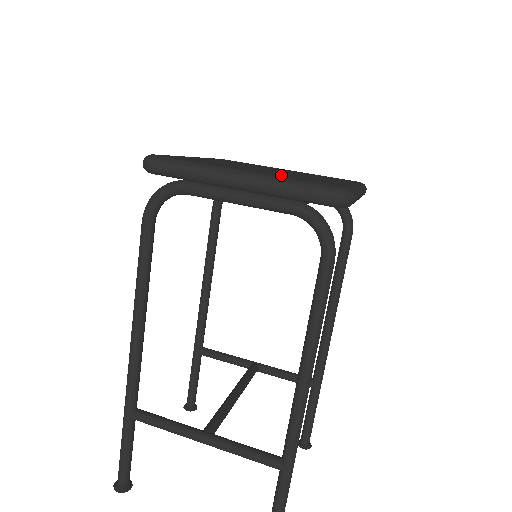
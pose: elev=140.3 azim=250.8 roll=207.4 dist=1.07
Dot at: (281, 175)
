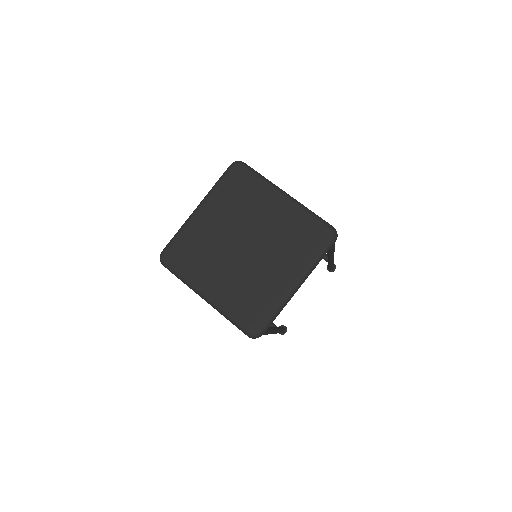
Dot at: (231, 296)
